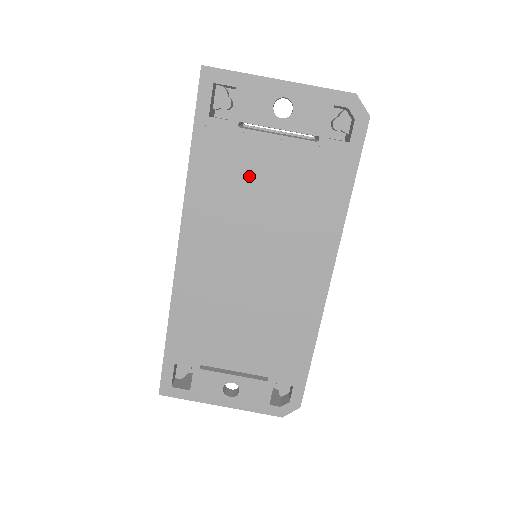
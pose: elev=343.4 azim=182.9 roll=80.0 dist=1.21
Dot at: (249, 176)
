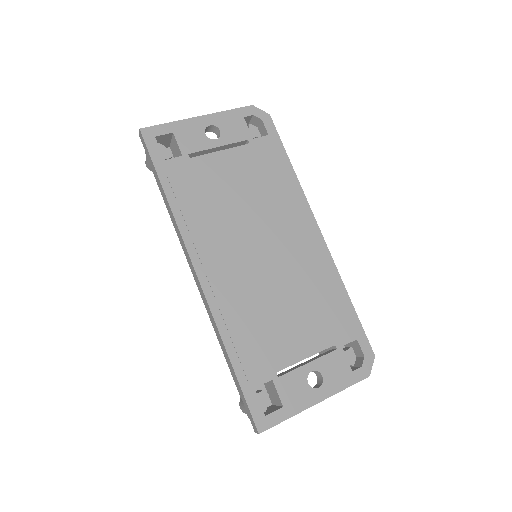
Dot at: (218, 188)
